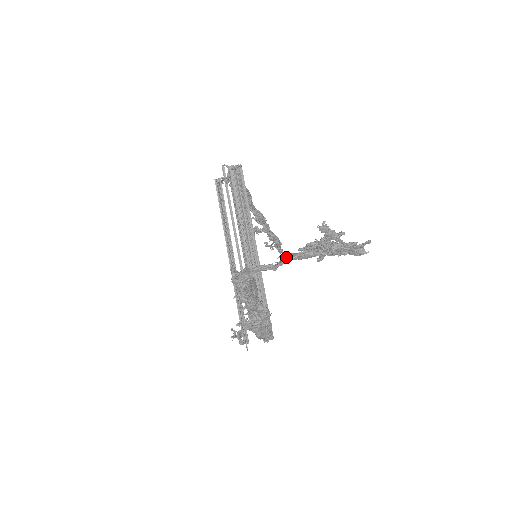
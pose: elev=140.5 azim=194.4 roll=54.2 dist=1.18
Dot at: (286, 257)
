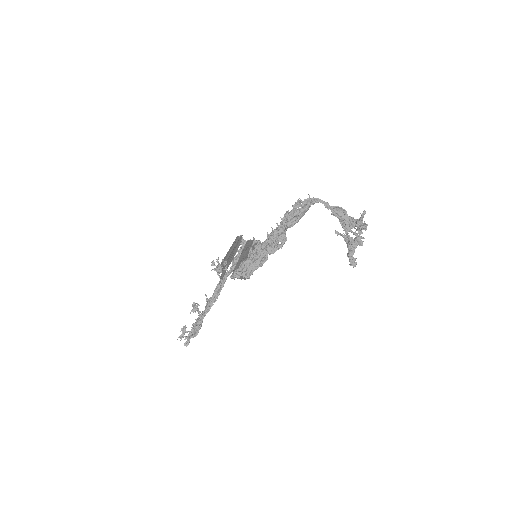
Dot at: (341, 209)
